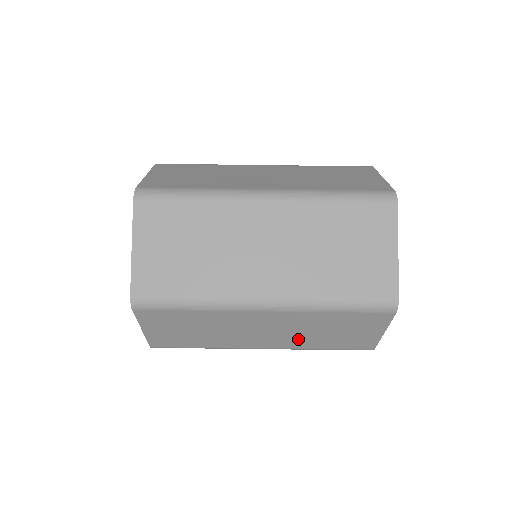
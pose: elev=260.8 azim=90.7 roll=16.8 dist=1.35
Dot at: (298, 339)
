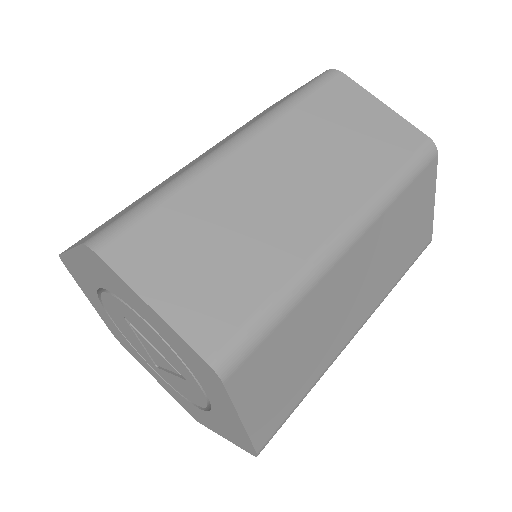
Dot at: (382, 278)
